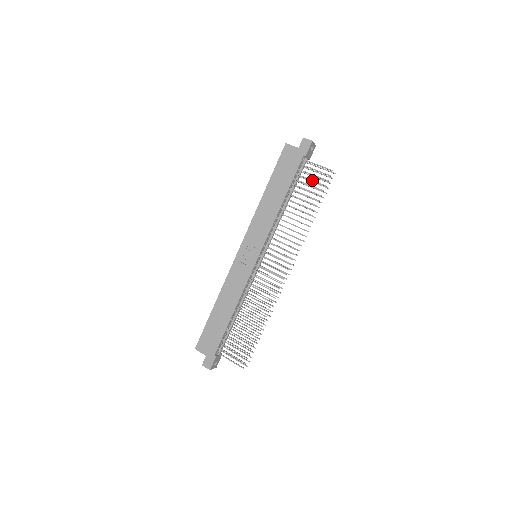
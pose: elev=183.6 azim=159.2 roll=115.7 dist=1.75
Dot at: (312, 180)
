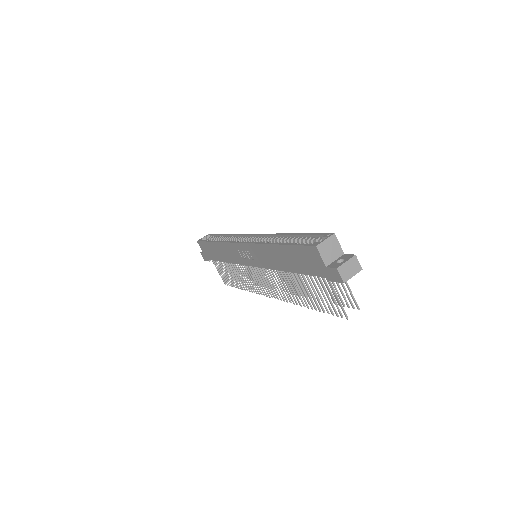
Dot at: (323, 296)
